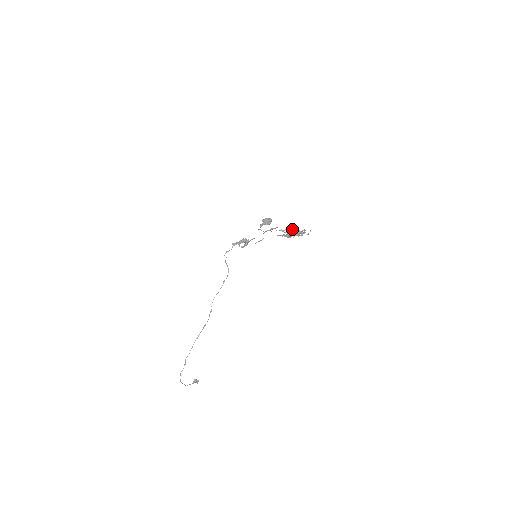
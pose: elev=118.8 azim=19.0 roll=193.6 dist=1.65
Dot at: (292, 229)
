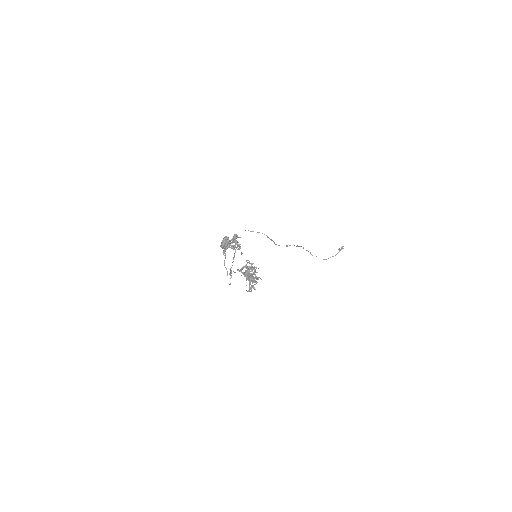
Dot at: (246, 268)
